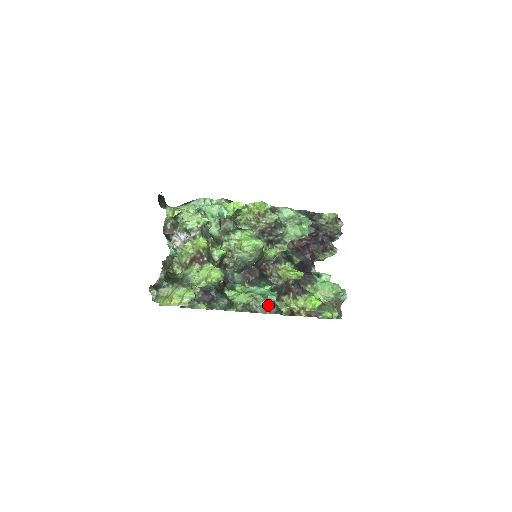
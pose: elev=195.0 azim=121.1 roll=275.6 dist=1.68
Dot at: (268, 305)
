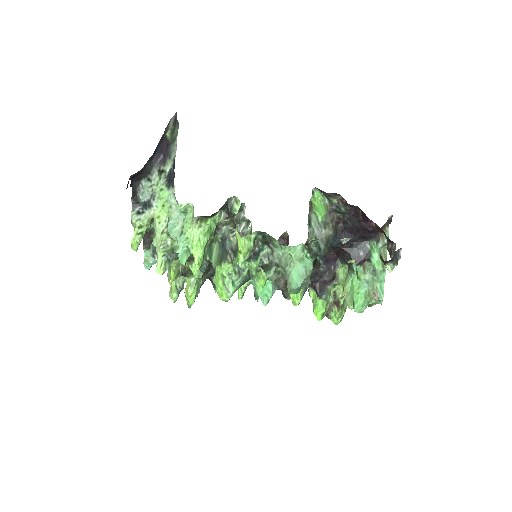
Dot at: occluded
